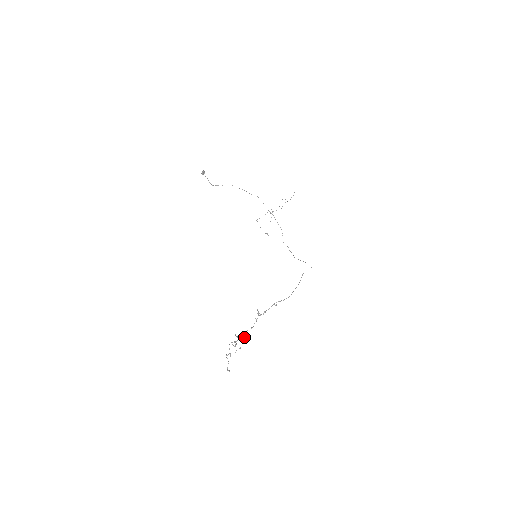
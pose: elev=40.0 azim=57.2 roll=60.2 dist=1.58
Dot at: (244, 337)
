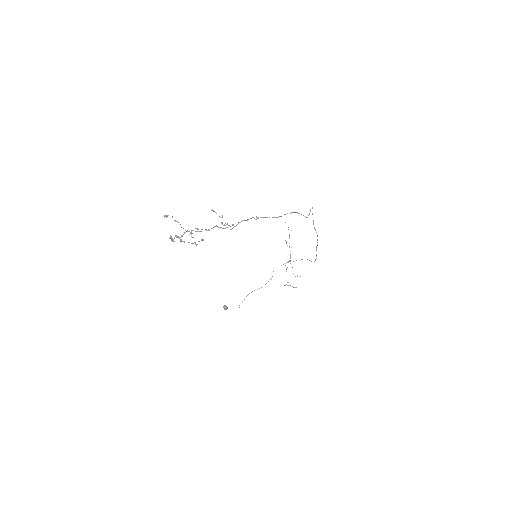
Dot at: occluded
